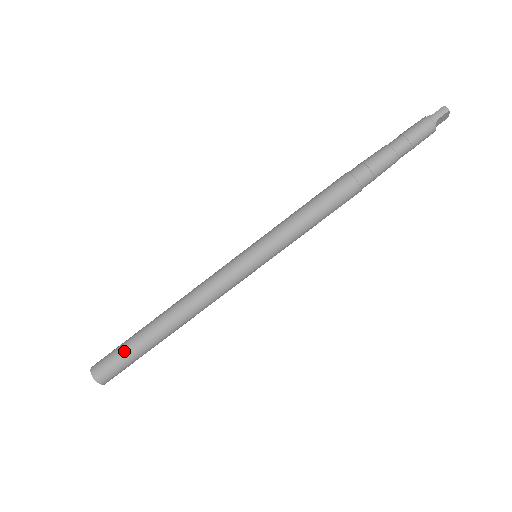
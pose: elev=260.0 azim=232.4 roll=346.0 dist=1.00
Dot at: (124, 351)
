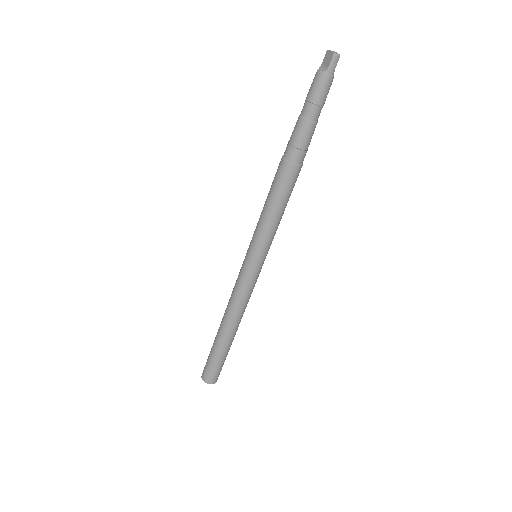
Dot at: (220, 362)
